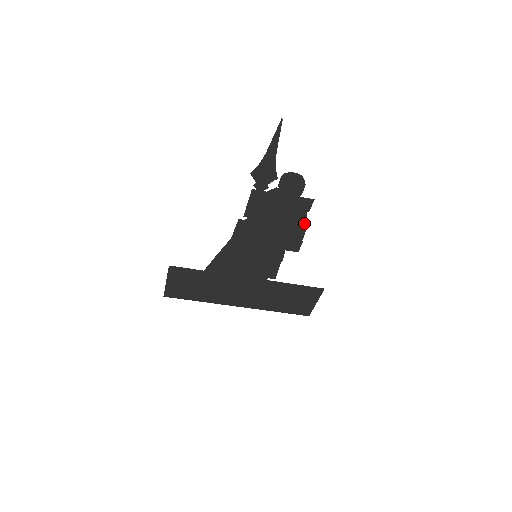
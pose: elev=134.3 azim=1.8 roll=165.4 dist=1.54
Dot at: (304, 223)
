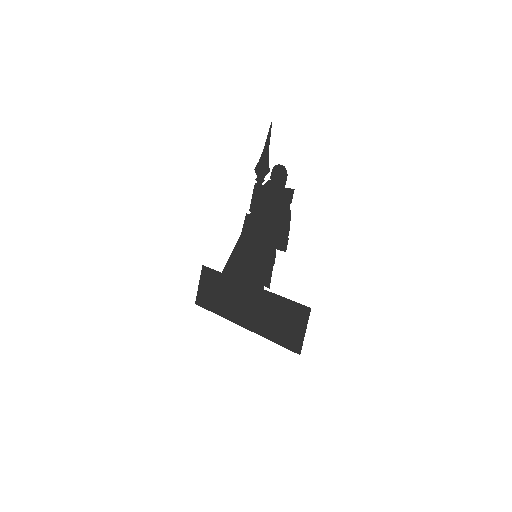
Dot at: (289, 216)
